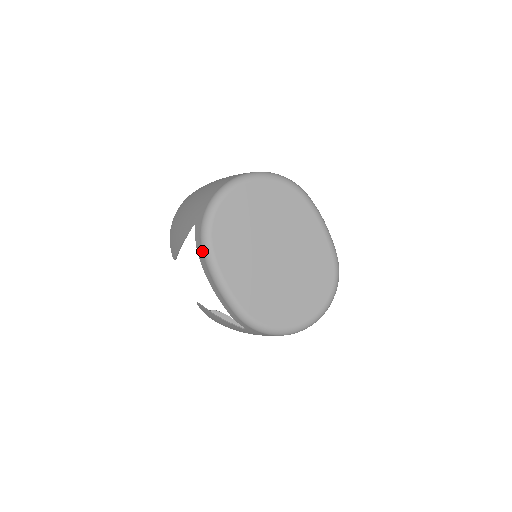
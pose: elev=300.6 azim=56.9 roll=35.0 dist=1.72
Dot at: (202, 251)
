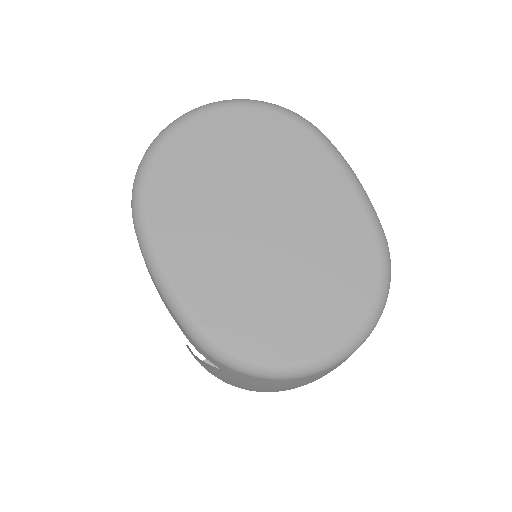
Dot at: occluded
